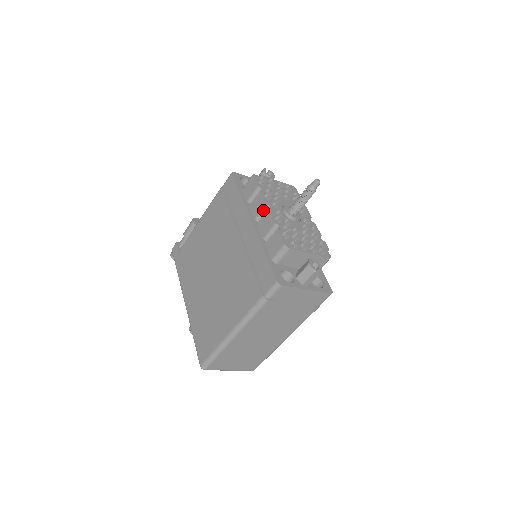
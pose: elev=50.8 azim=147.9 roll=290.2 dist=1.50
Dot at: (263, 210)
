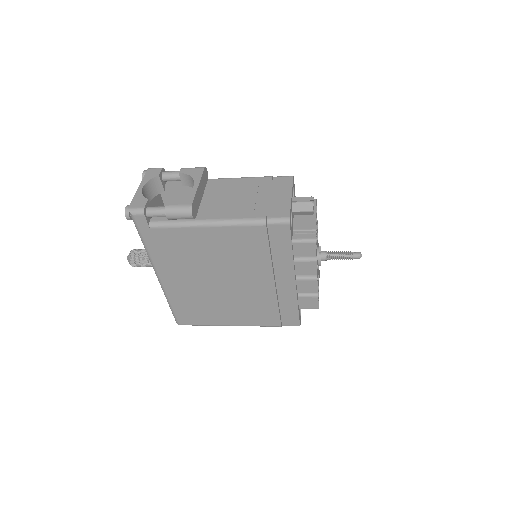
Dot at: (309, 274)
